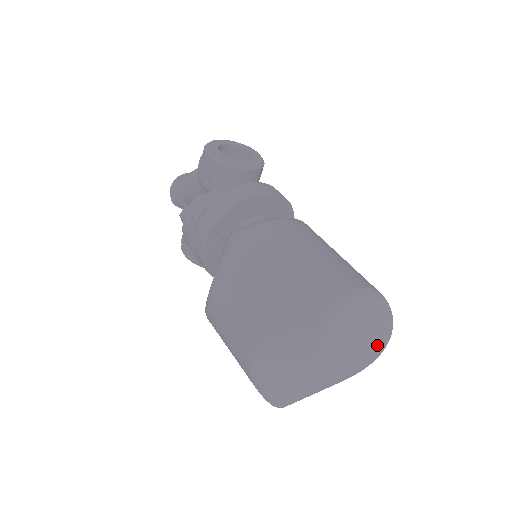
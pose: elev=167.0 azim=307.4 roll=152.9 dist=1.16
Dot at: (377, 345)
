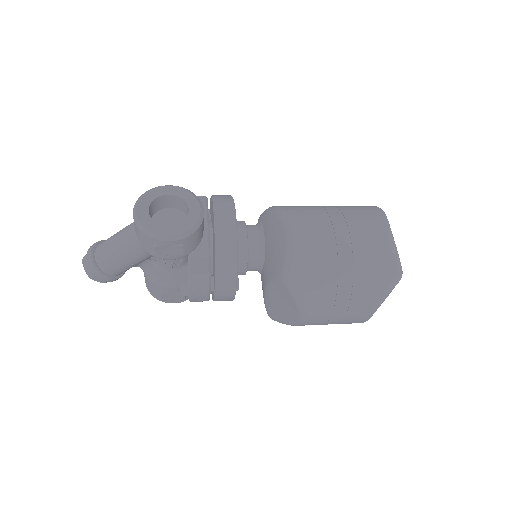
Dot at: occluded
